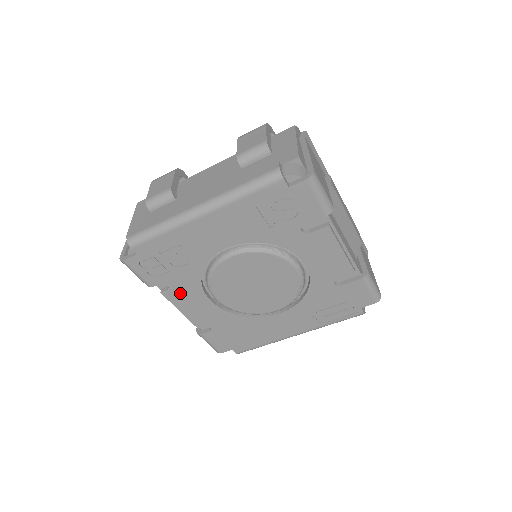
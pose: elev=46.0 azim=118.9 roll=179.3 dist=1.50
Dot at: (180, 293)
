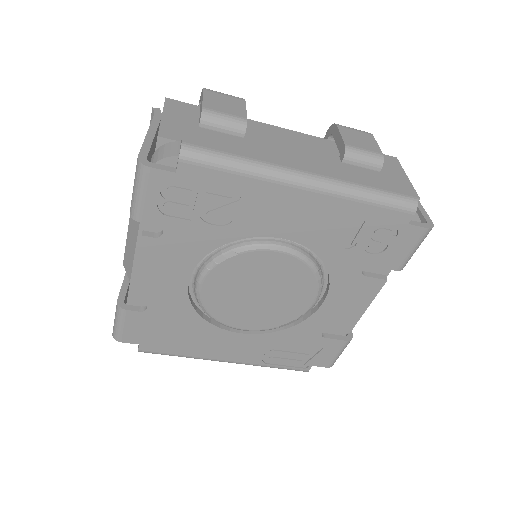
Dot at: (165, 251)
